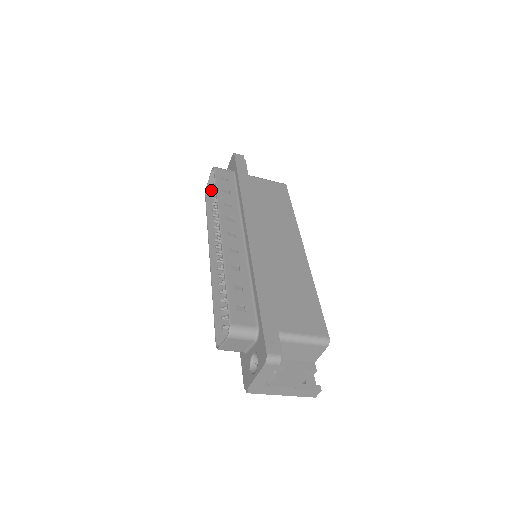
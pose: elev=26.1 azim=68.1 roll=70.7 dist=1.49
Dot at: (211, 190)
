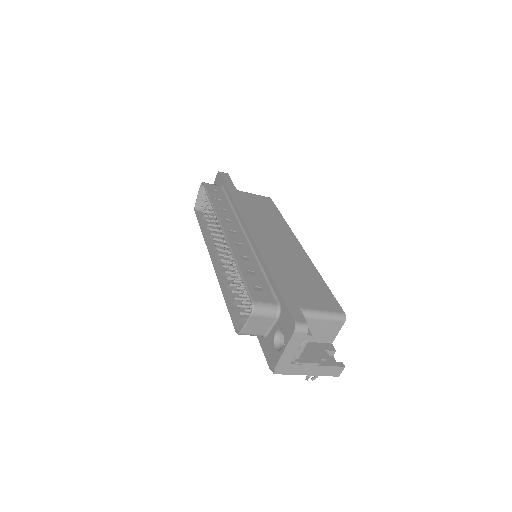
Dot at: (200, 207)
